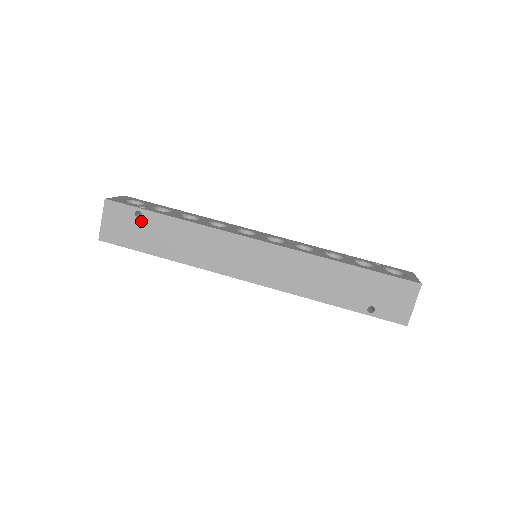
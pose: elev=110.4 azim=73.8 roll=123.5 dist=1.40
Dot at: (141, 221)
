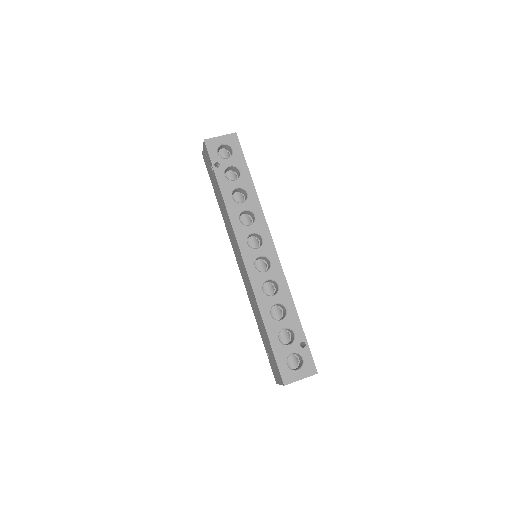
Dot at: (213, 173)
